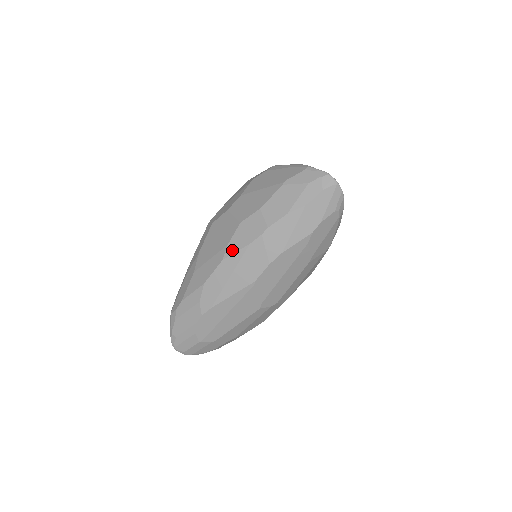
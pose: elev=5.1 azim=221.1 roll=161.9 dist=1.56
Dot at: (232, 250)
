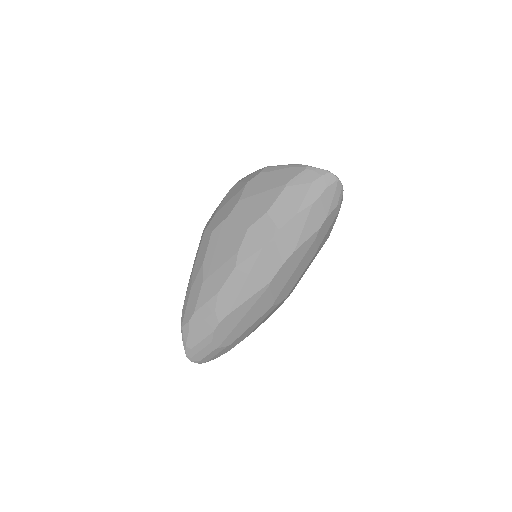
Dot at: (244, 256)
